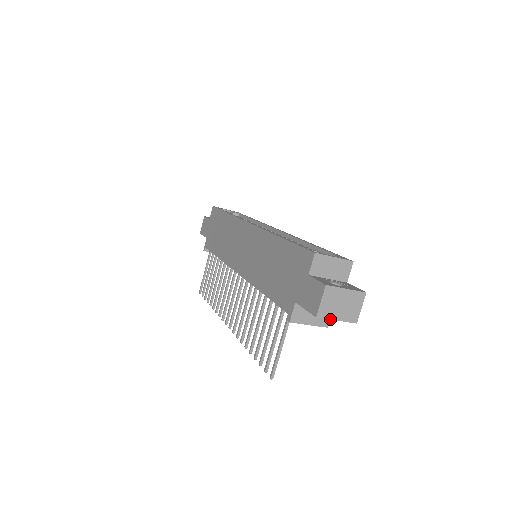
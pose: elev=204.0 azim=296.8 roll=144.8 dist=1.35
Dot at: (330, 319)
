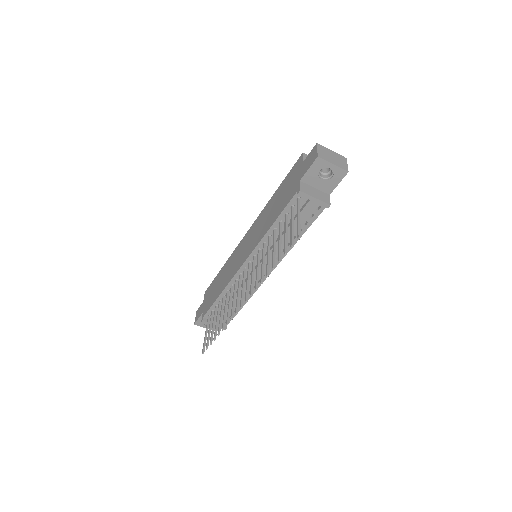
Dot at: (328, 162)
